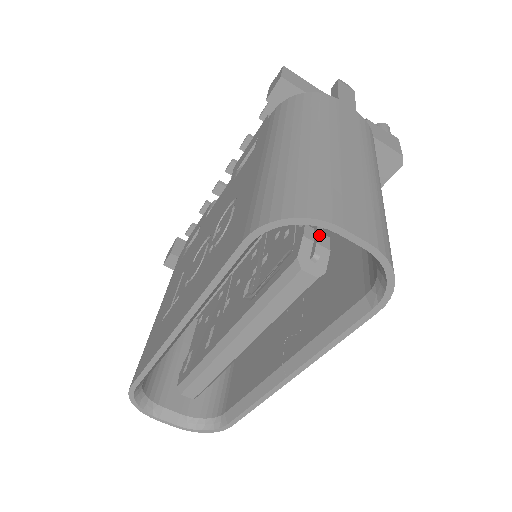
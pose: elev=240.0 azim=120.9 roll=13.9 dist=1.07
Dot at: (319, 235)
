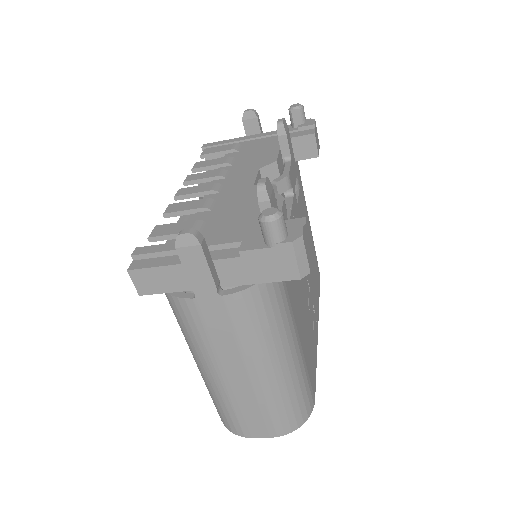
Dot at: occluded
